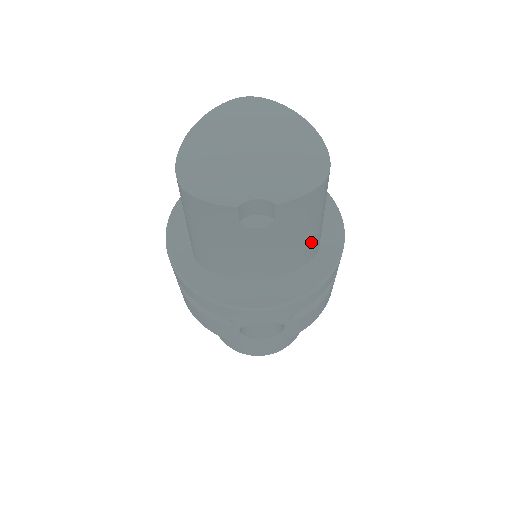
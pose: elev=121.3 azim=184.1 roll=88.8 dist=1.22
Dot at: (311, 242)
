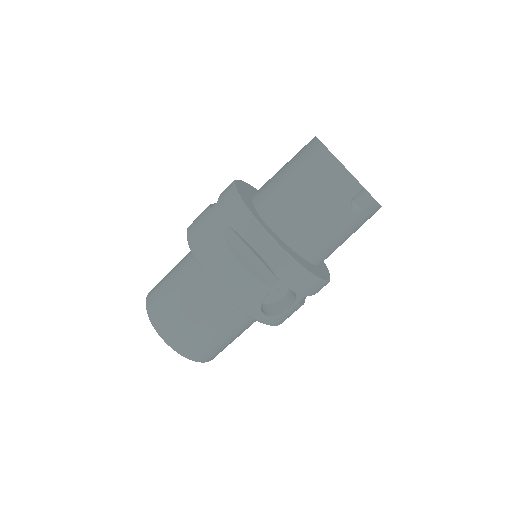
Dot at: occluded
